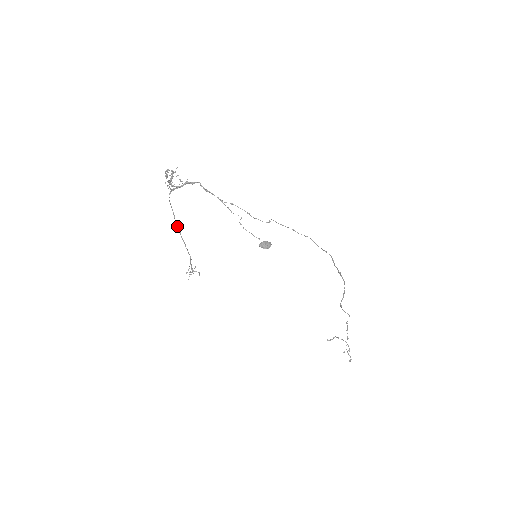
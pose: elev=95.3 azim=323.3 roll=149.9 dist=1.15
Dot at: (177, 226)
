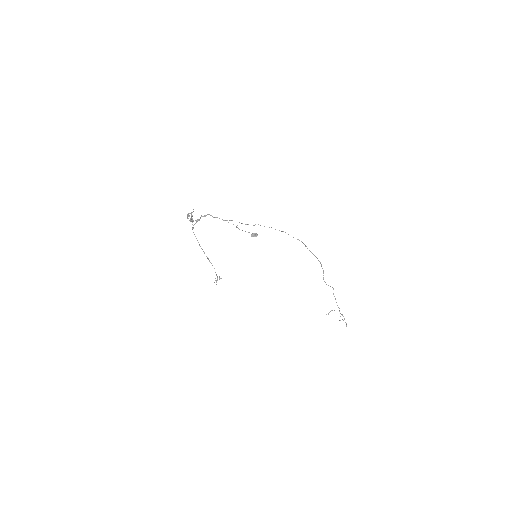
Dot at: occluded
